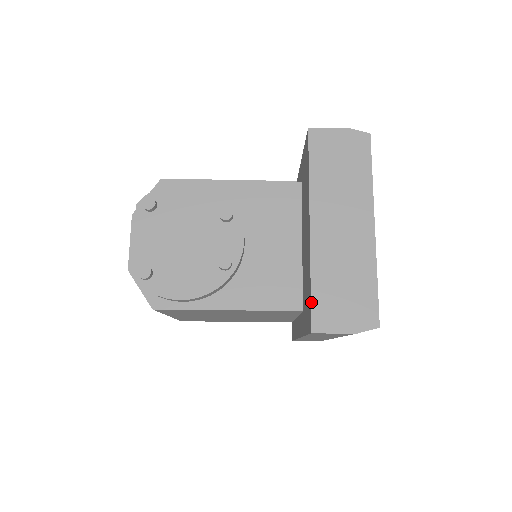
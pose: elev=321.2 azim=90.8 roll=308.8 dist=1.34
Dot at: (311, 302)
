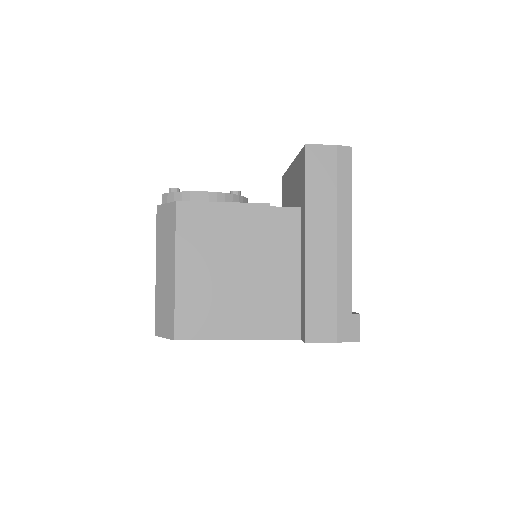
Dot at: (301, 150)
